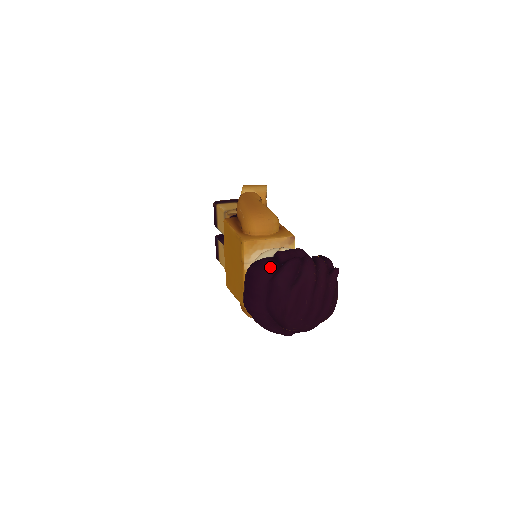
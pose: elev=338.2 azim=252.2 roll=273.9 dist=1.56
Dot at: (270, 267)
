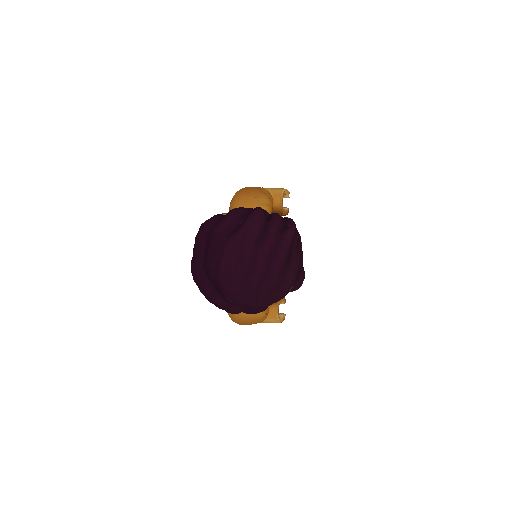
Dot at: (215, 218)
